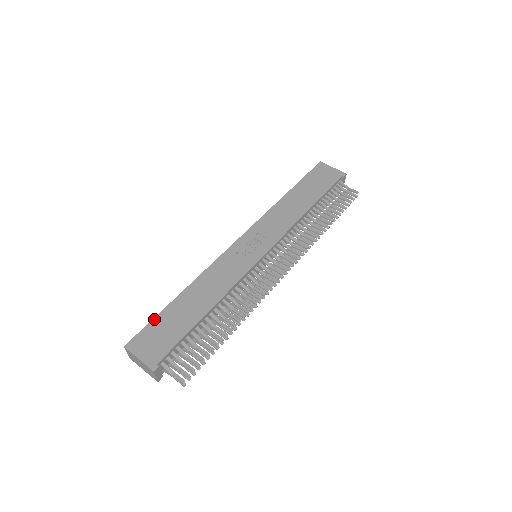
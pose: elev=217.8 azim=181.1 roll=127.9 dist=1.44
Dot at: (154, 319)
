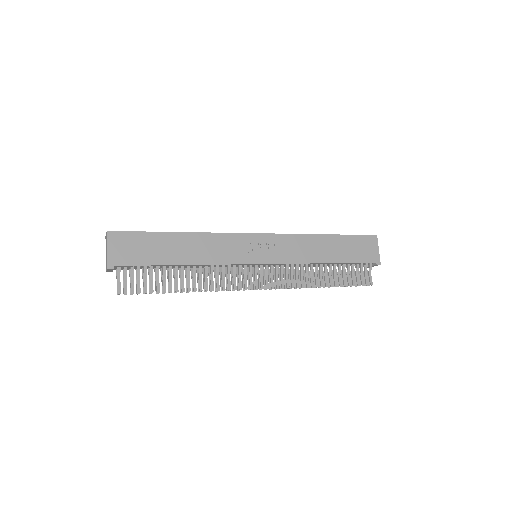
Dot at: (144, 232)
